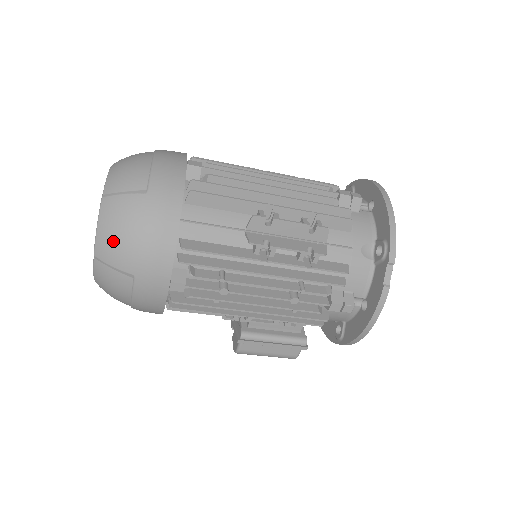
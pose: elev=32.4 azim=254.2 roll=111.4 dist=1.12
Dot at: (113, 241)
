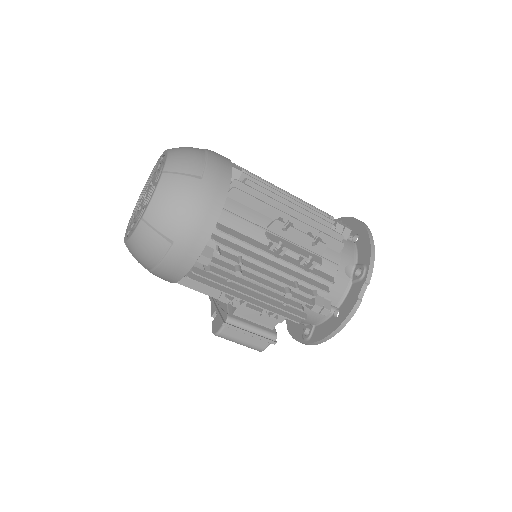
Dot at: (165, 209)
